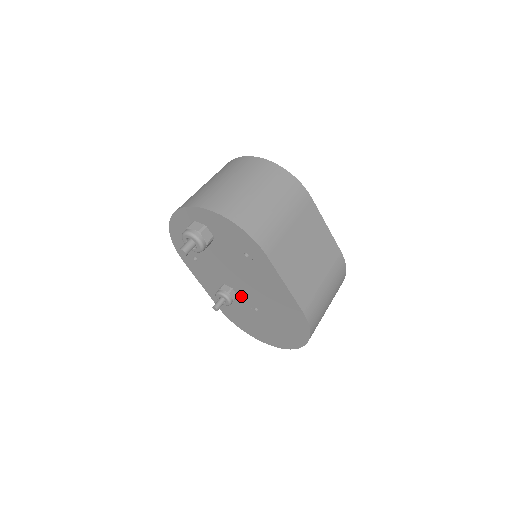
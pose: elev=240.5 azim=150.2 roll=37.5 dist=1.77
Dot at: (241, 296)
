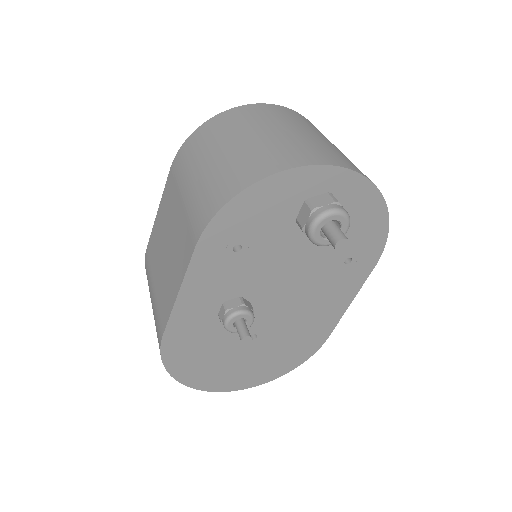
Dot at: occluded
